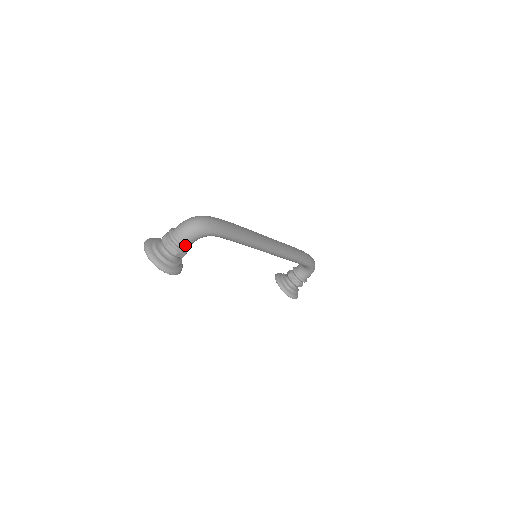
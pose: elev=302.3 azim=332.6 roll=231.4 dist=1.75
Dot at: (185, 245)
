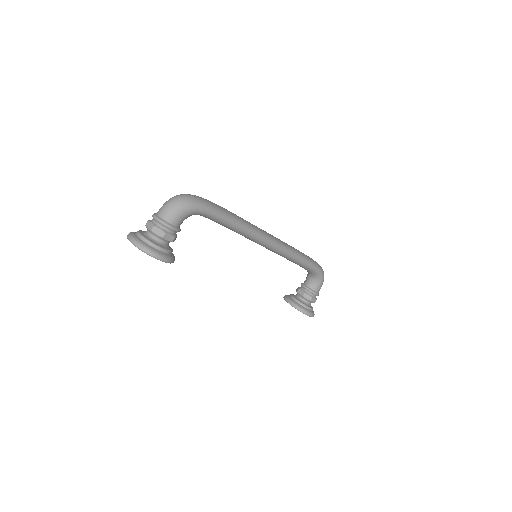
Dot at: (172, 224)
